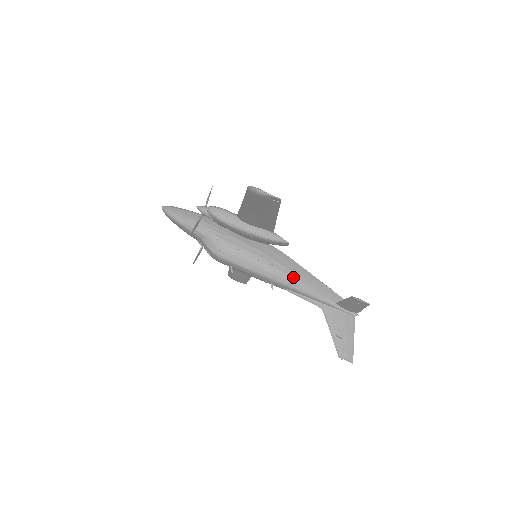
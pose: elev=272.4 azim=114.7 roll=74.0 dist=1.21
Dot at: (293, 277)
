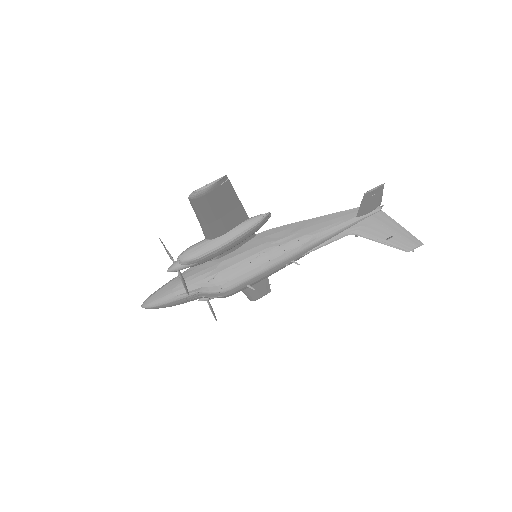
Dot at: (302, 236)
